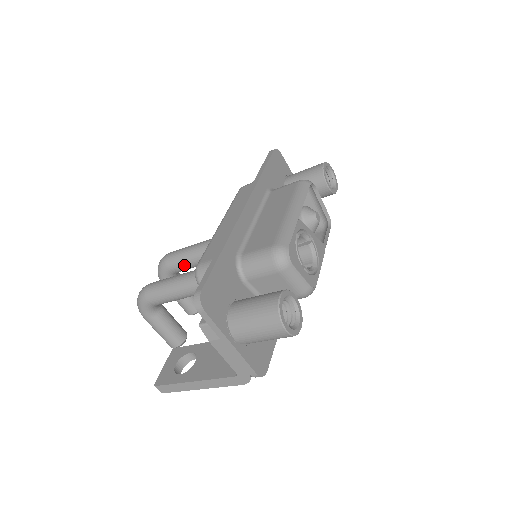
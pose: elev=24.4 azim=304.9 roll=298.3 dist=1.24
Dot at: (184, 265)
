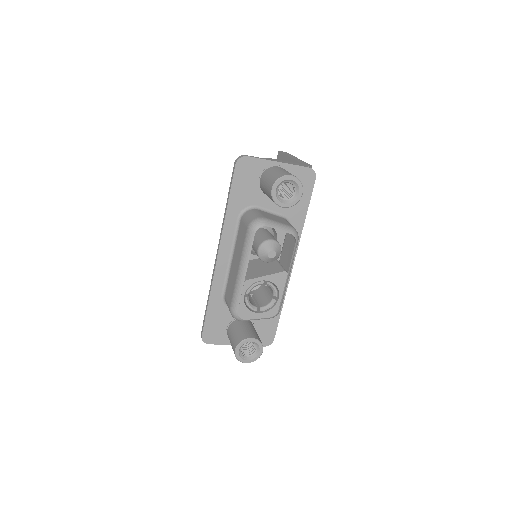
Dot at: occluded
